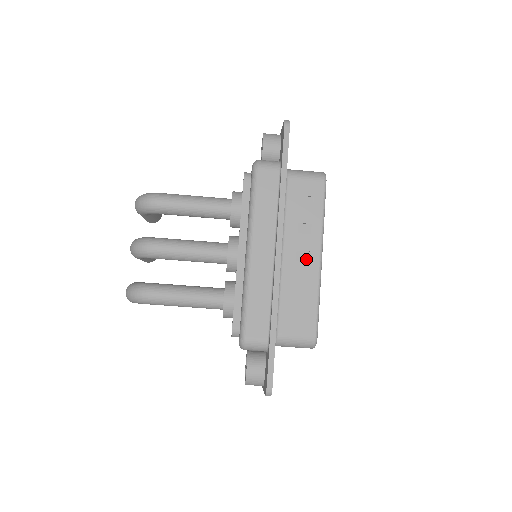
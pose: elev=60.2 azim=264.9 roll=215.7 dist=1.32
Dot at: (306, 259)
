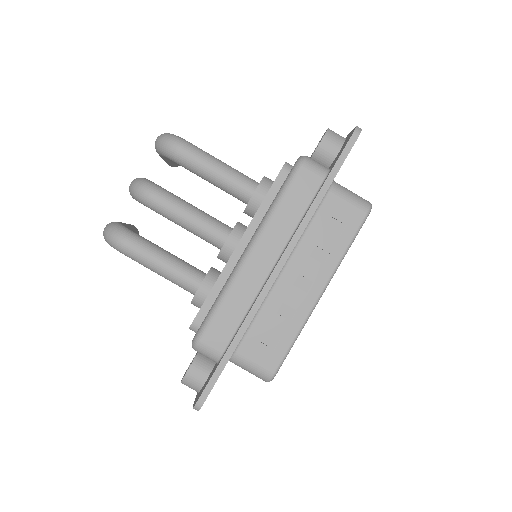
Dot at: (305, 288)
